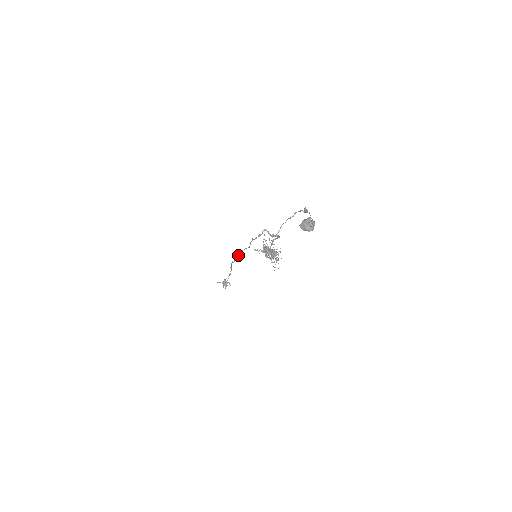
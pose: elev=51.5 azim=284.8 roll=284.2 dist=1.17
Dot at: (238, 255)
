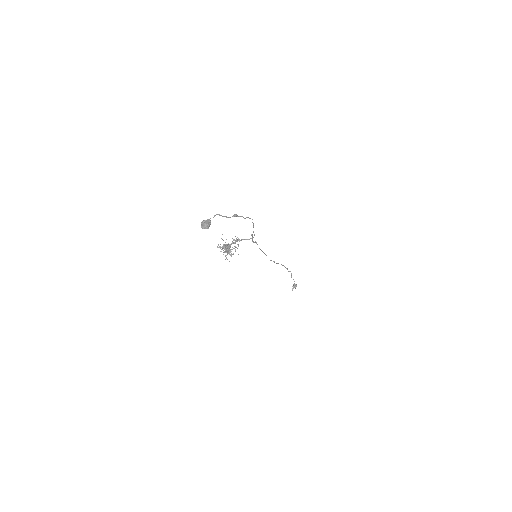
Dot at: occluded
